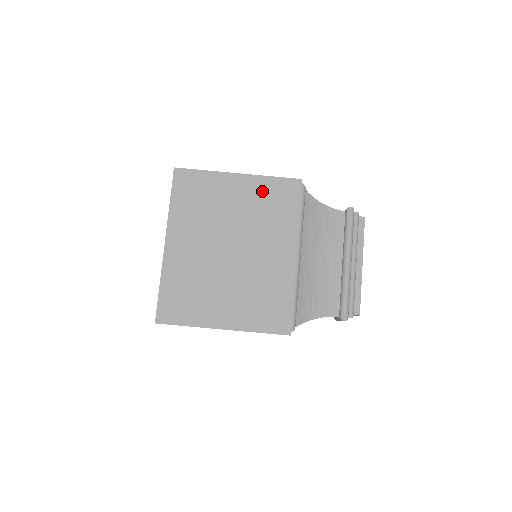
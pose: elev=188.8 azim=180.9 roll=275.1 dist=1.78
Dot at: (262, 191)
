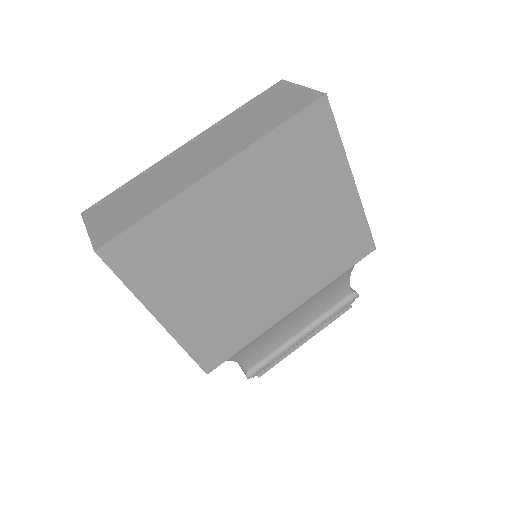
Dot at: (346, 224)
